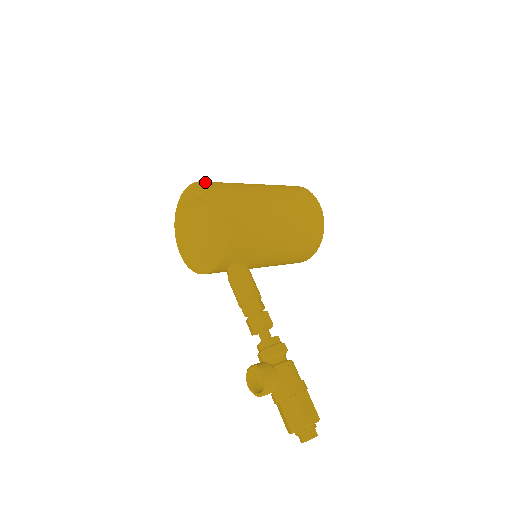
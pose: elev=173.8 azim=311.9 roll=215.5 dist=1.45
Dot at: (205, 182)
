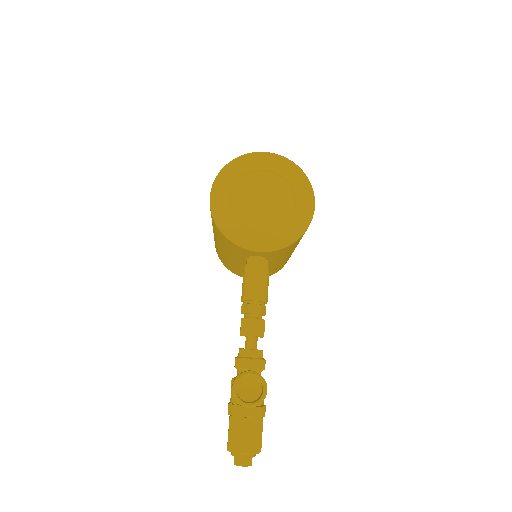
Dot at: occluded
